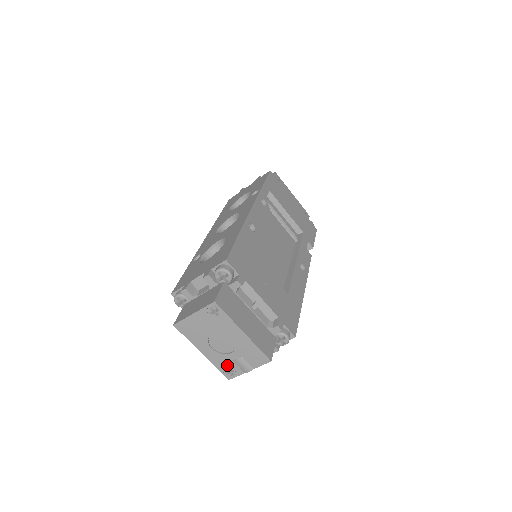
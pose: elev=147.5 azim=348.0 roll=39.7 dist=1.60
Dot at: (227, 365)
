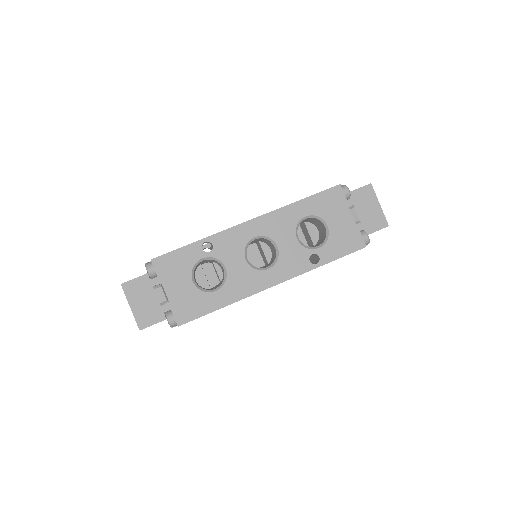
Dot at: occluded
